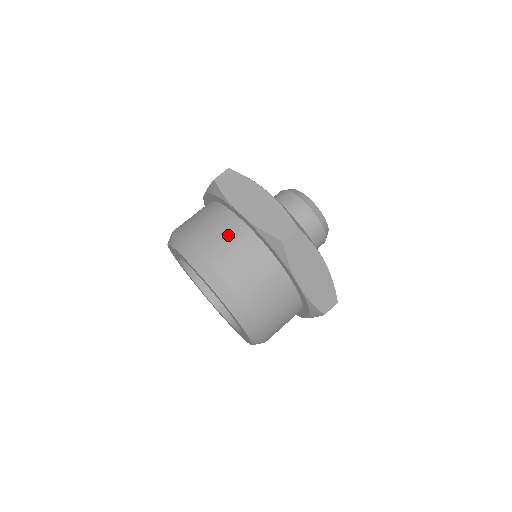
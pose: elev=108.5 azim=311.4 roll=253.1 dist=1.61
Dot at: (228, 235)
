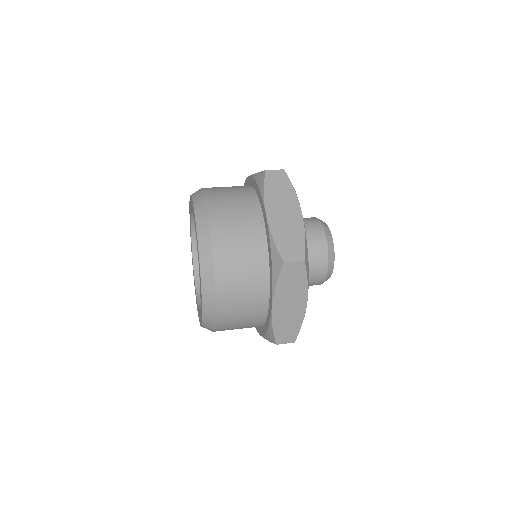
Dot at: occluded
